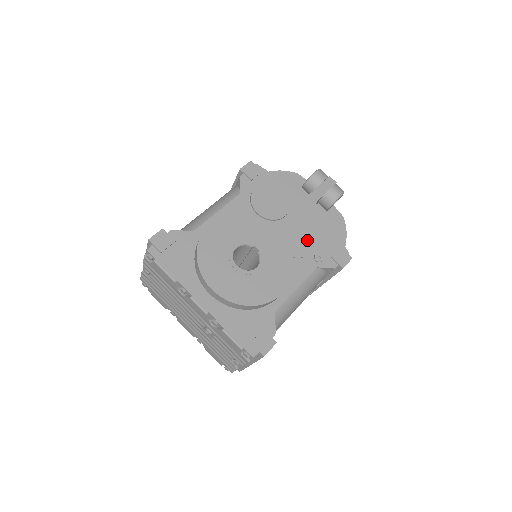
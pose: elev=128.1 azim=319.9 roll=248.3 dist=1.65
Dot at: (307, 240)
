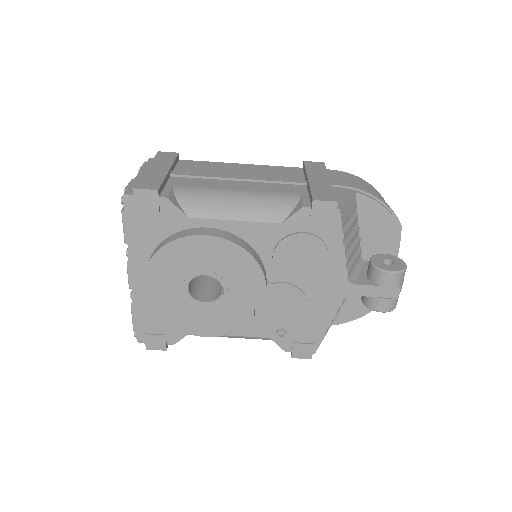
Dot at: (290, 315)
